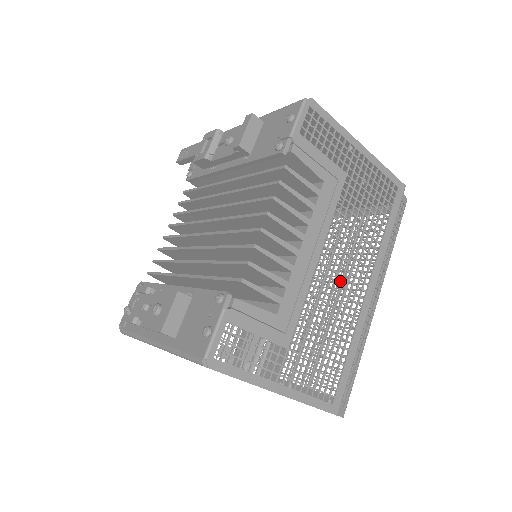
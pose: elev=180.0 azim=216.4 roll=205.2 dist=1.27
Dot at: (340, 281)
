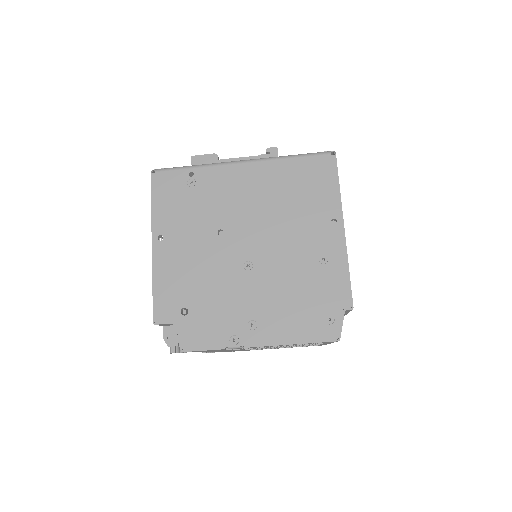
Dot at: occluded
